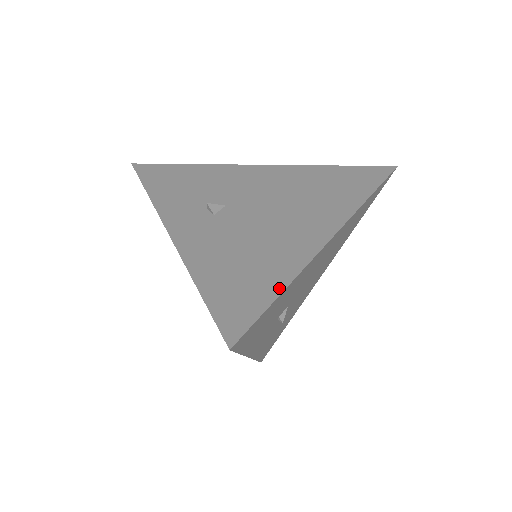
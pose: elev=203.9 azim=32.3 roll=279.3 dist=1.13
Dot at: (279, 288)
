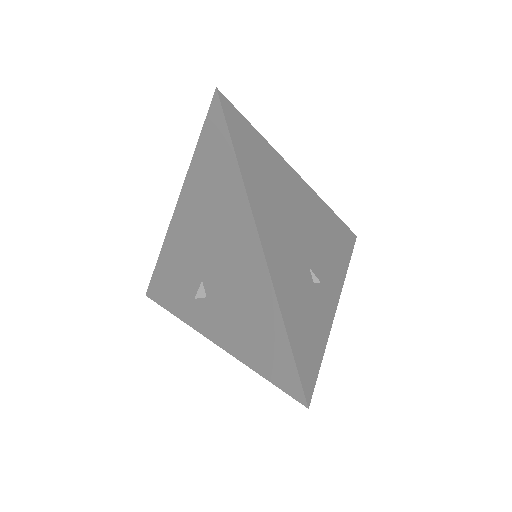
Dot at: (283, 332)
